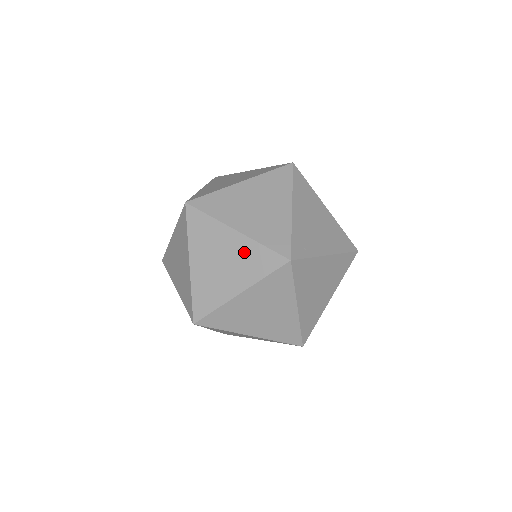
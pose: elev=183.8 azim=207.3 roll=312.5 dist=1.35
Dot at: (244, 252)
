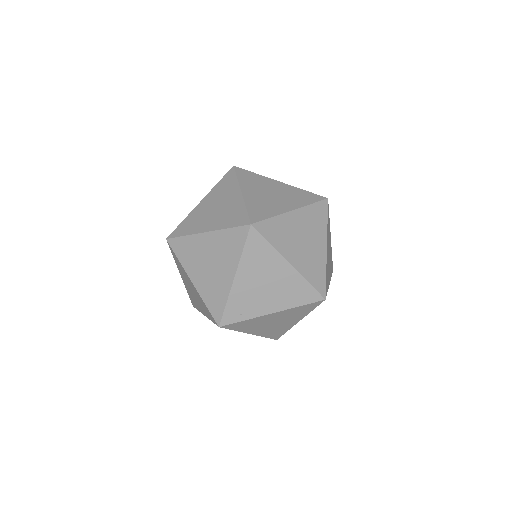
Dot at: (199, 298)
